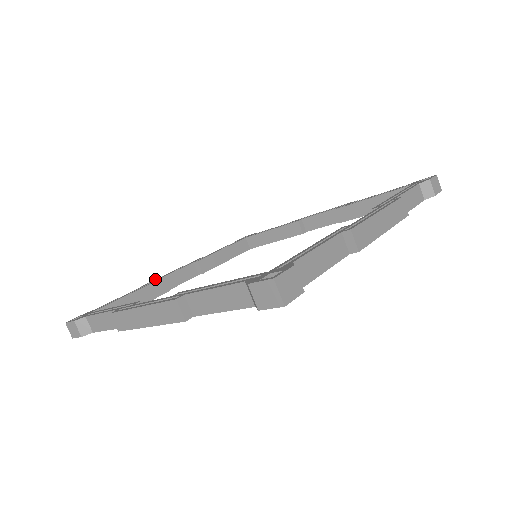
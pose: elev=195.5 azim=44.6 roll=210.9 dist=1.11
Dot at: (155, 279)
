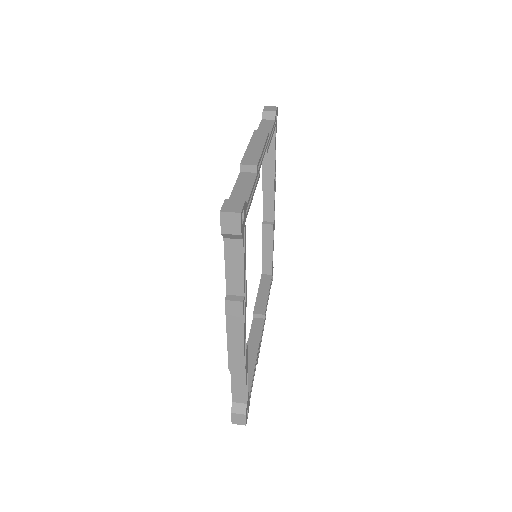
Dot at: occluded
